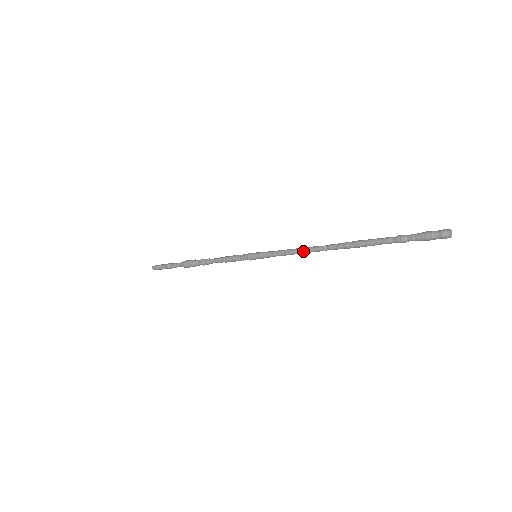
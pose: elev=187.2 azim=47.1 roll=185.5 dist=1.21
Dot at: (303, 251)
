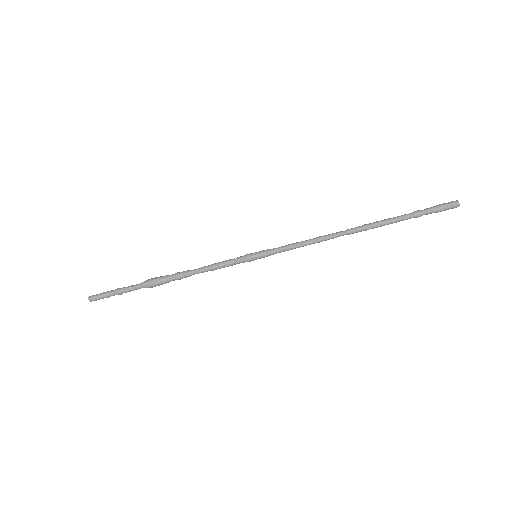
Dot at: (317, 237)
